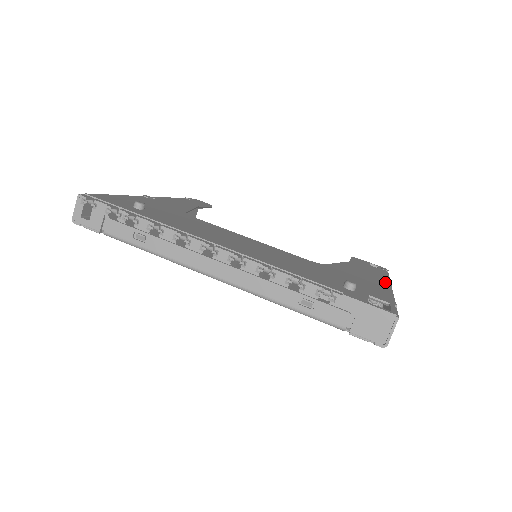
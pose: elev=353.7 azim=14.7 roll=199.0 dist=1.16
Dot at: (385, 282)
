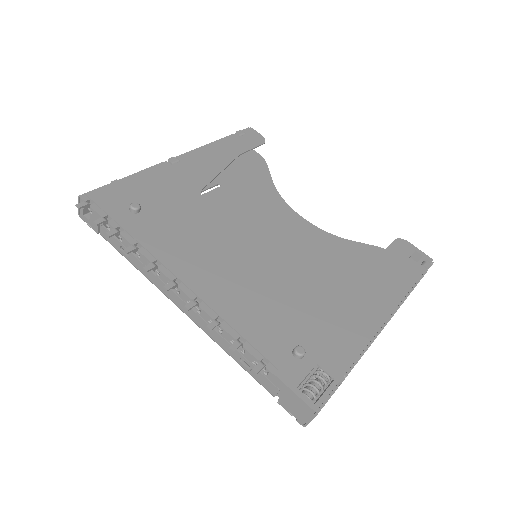
Dot at: (385, 312)
